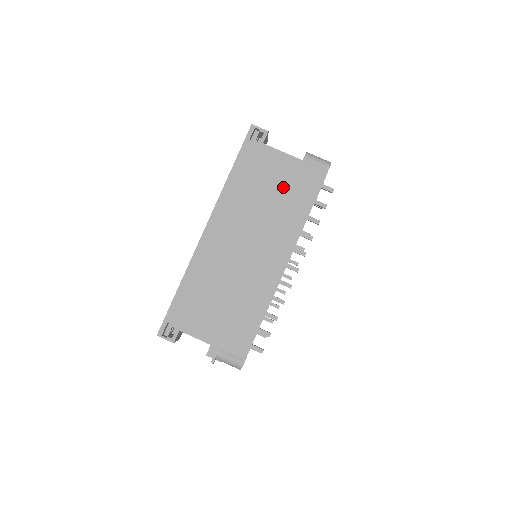
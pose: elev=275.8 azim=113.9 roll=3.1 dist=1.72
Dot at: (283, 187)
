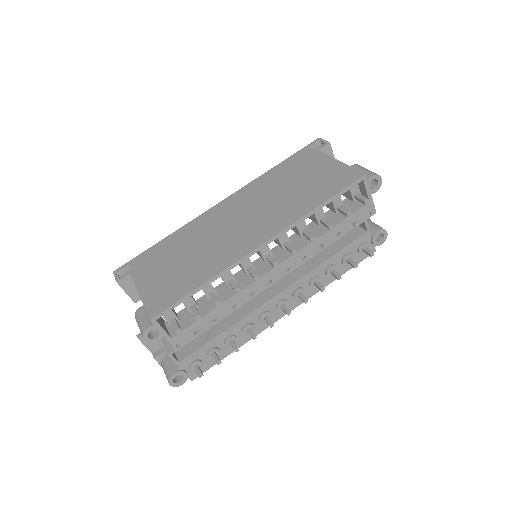
Dot at: (310, 182)
